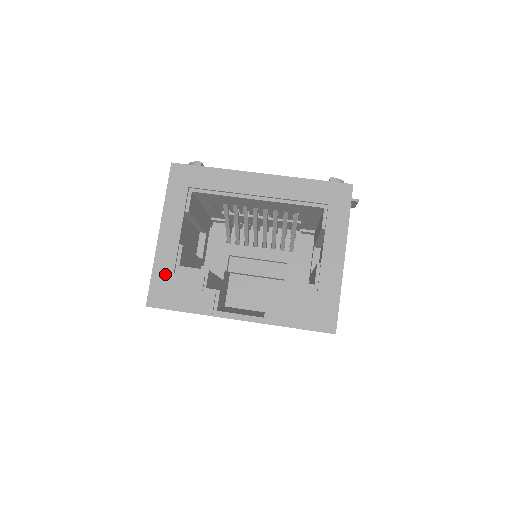
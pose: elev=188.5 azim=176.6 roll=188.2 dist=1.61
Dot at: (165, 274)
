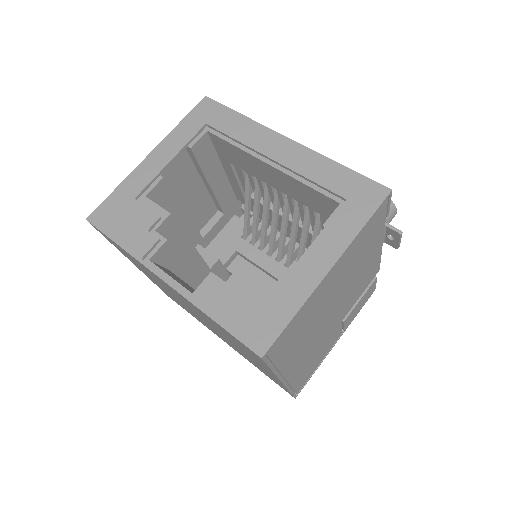
Dot at: (125, 196)
